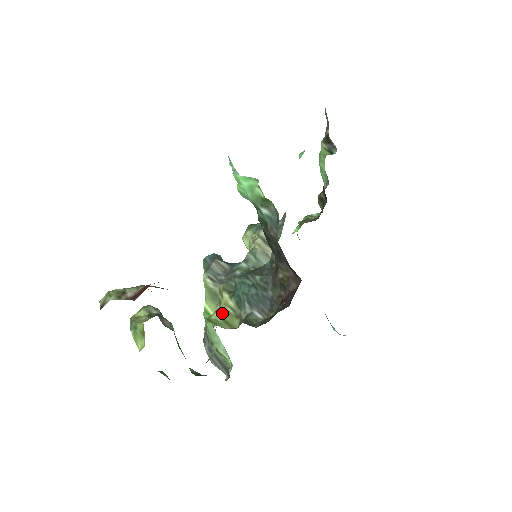
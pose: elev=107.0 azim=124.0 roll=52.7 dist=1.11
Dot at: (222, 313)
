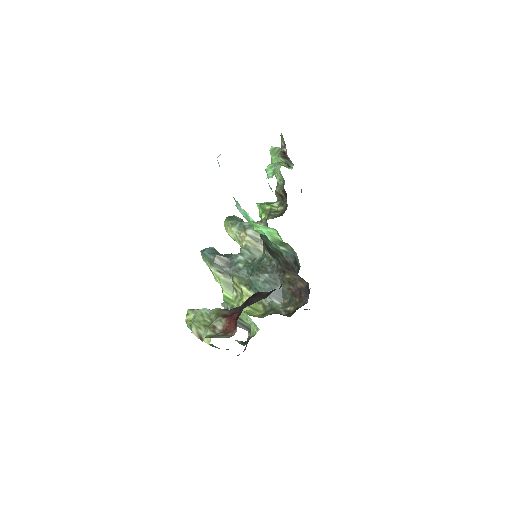
Dot at: occluded
